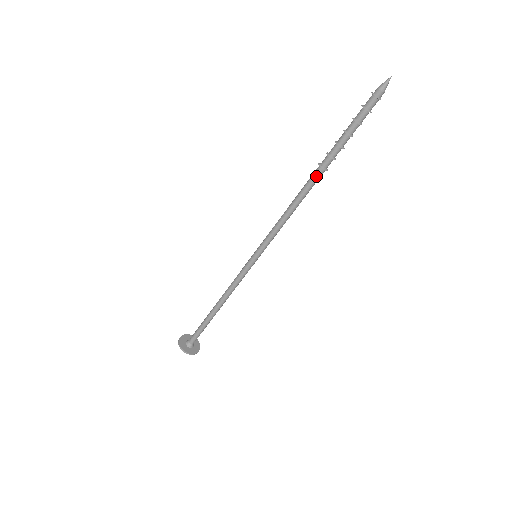
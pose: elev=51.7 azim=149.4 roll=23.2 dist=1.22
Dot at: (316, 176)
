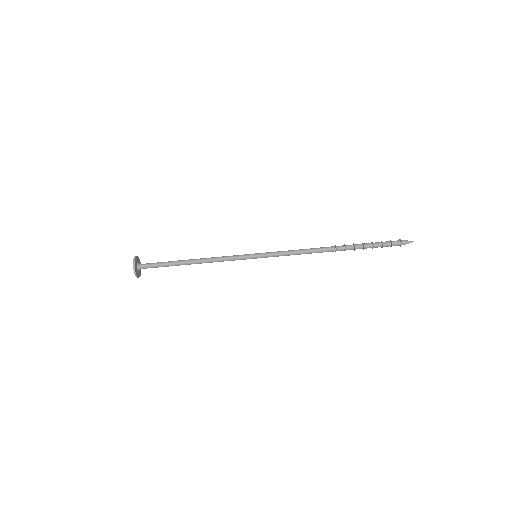
Dot at: (338, 249)
